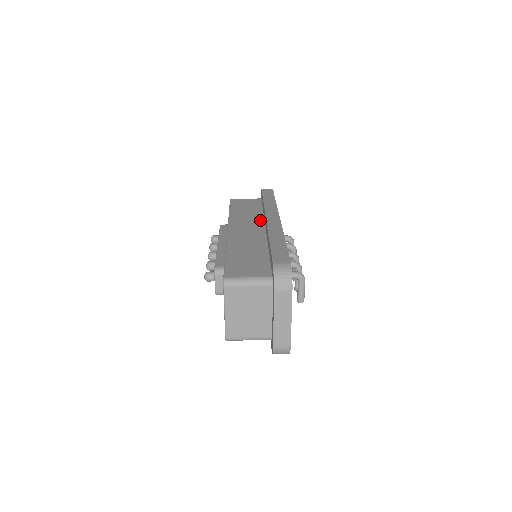
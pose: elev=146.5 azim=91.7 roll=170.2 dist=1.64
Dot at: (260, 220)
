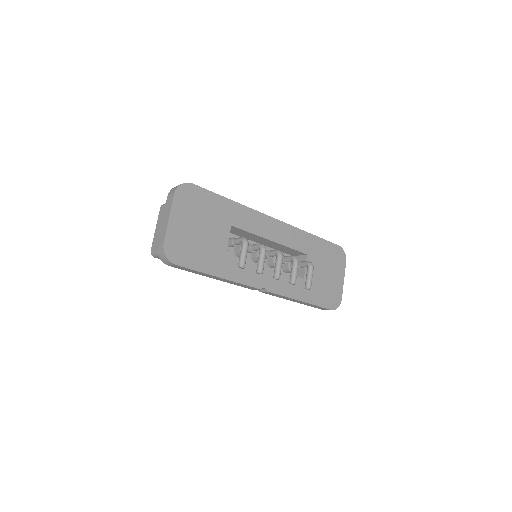
Dot at: occluded
